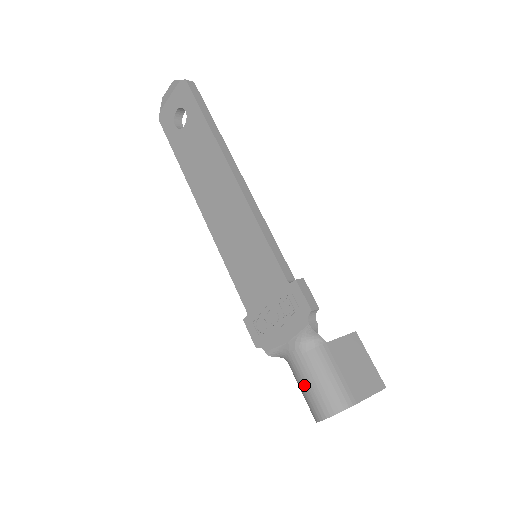
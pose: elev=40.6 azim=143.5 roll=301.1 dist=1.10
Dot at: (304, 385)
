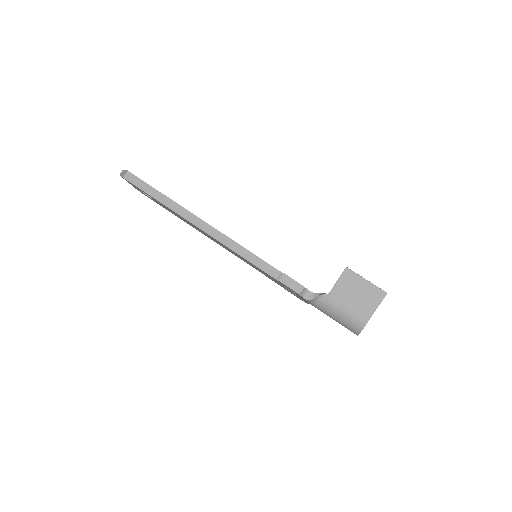
Dot at: occluded
